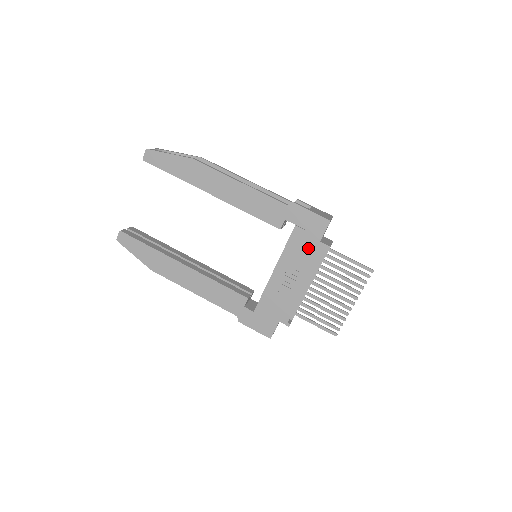
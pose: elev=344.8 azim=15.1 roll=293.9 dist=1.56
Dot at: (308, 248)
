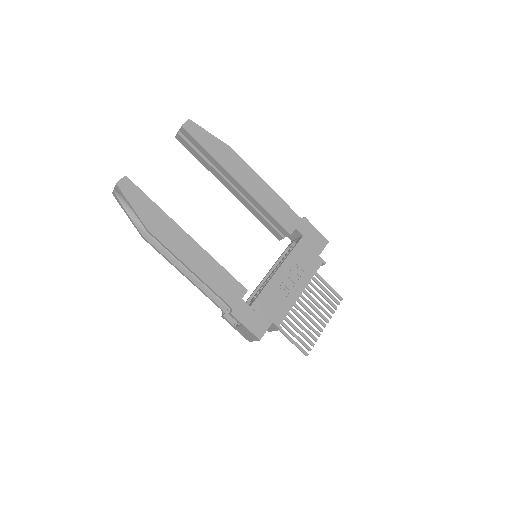
Dot at: (309, 258)
